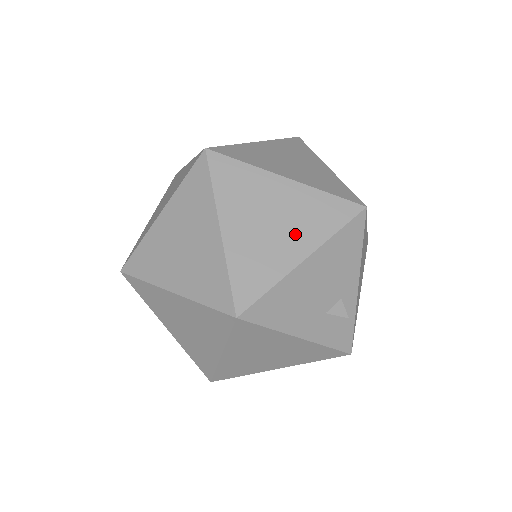
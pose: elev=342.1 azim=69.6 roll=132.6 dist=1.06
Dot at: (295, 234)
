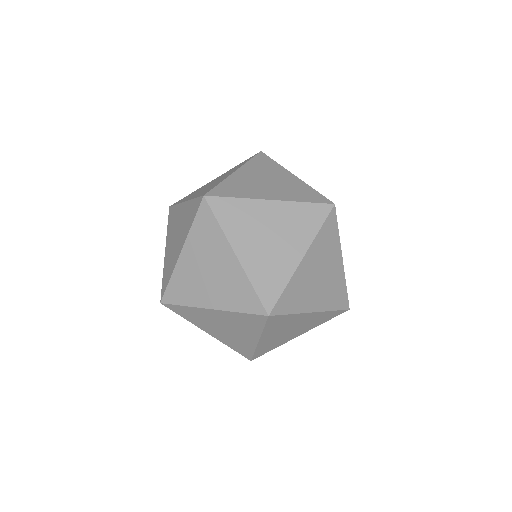
Dot at: (301, 330)
